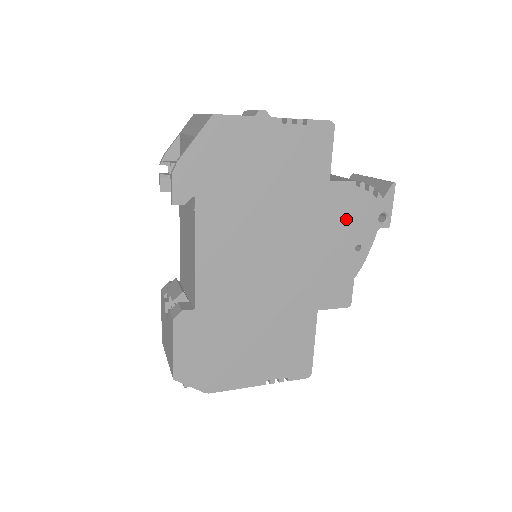
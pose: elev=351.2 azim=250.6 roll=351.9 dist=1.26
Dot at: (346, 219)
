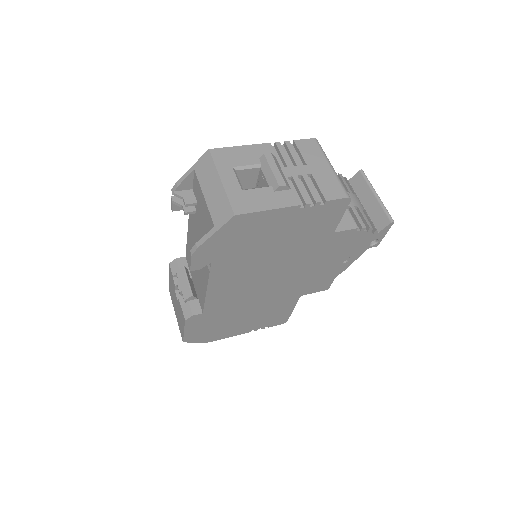
Dot at: (341, 250)
